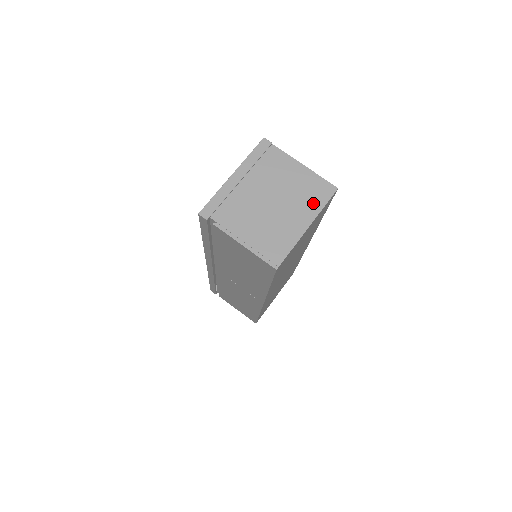
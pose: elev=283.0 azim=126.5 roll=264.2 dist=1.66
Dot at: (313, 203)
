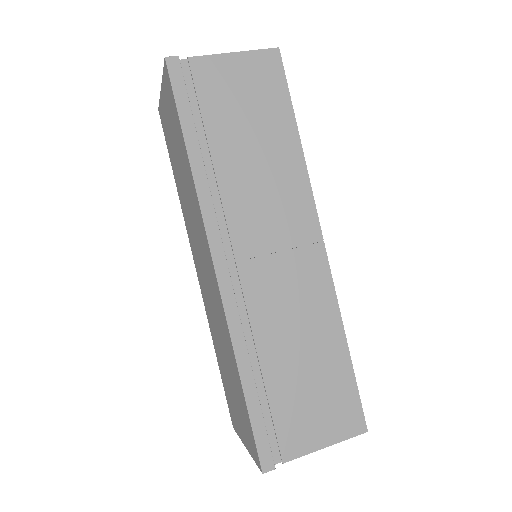
Dot at: occluded
